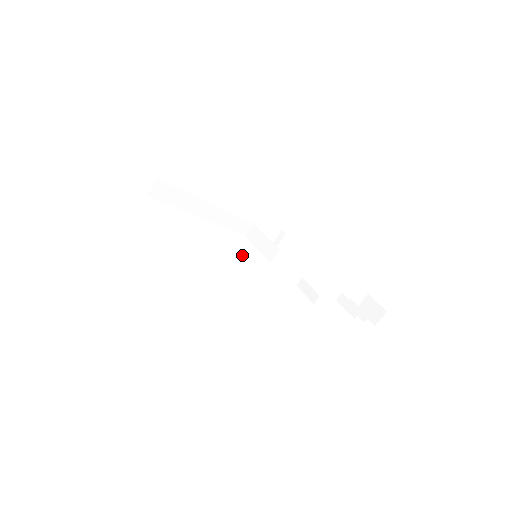
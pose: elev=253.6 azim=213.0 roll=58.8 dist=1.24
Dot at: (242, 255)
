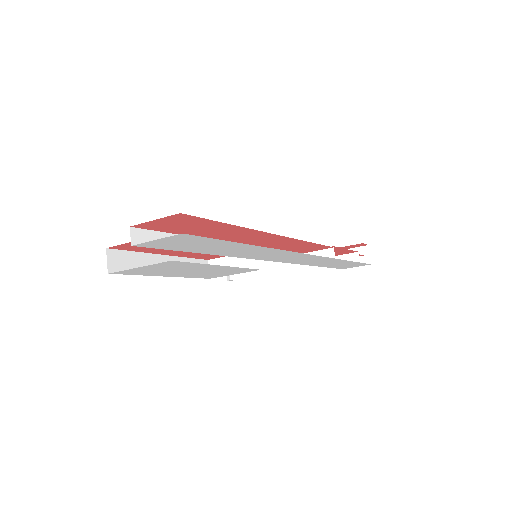
Dot at: occluded
